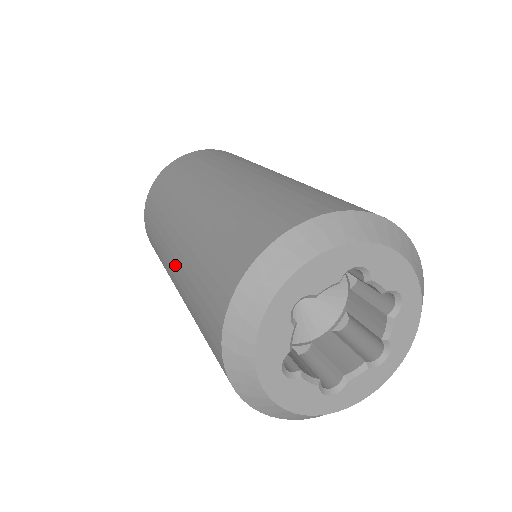
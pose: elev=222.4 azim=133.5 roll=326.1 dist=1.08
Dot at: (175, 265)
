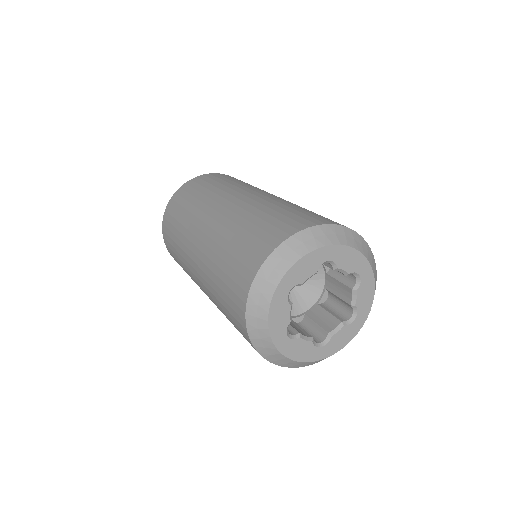
Dot at: (199, 272)
